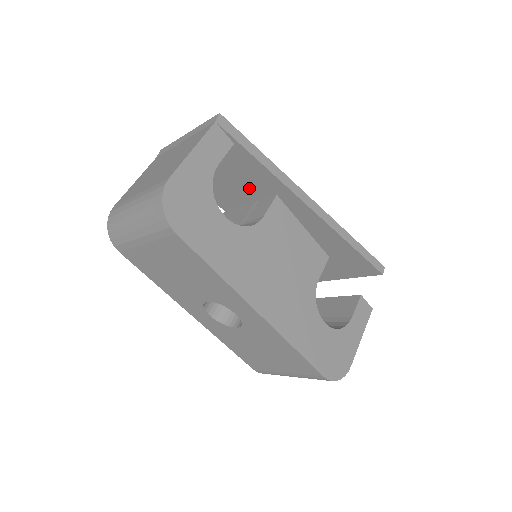
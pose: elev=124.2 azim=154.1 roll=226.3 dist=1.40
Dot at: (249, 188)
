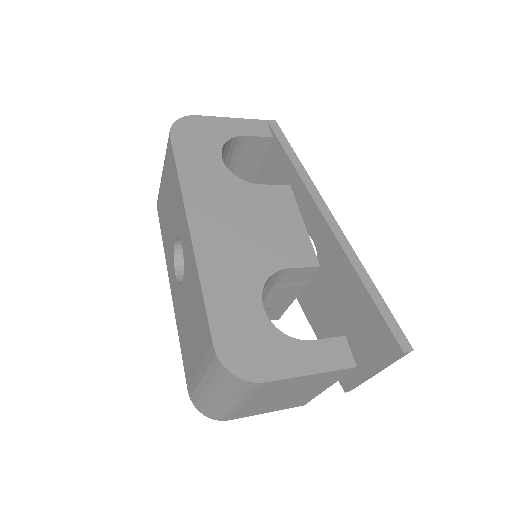
Dot at: occluded
